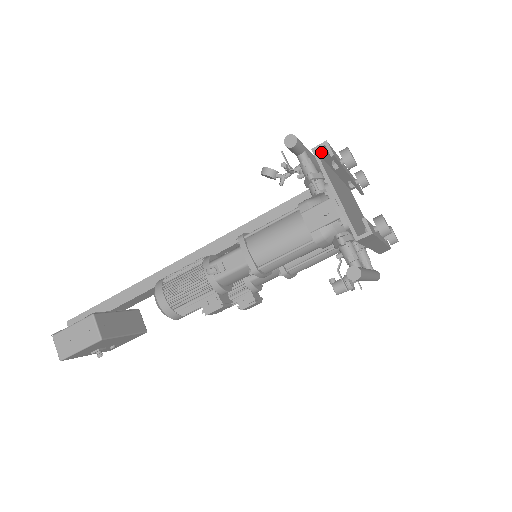
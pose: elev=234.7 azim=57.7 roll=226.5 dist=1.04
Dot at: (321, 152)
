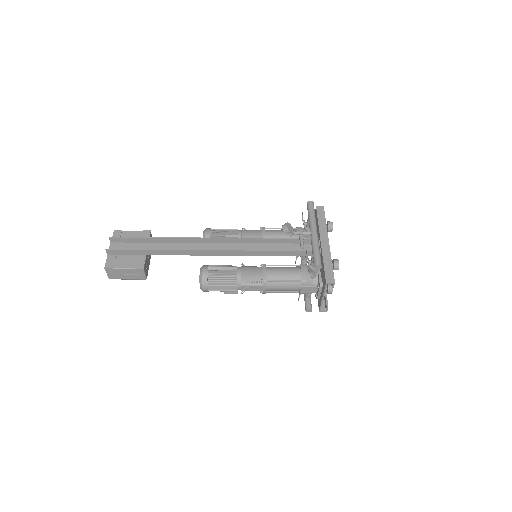
Dot at: (328, 278)
